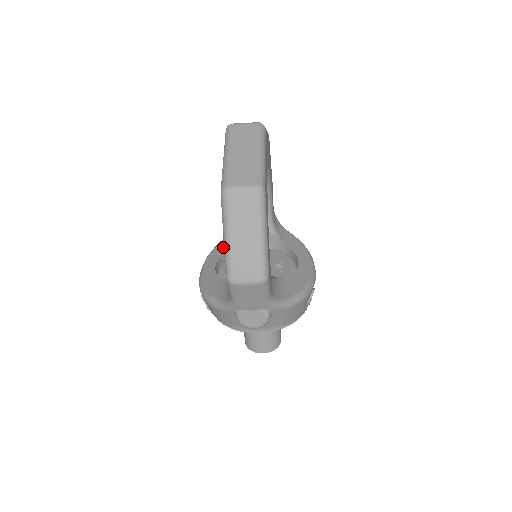
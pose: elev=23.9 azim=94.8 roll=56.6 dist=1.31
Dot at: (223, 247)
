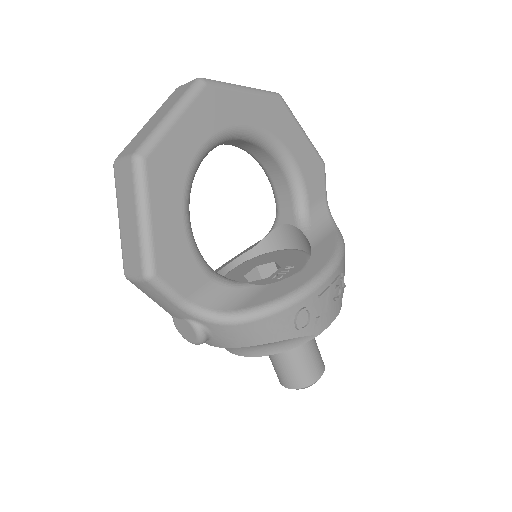
Dot at: (254, 245)
